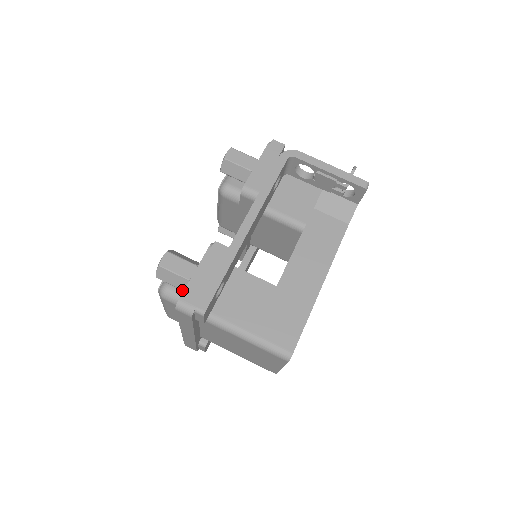
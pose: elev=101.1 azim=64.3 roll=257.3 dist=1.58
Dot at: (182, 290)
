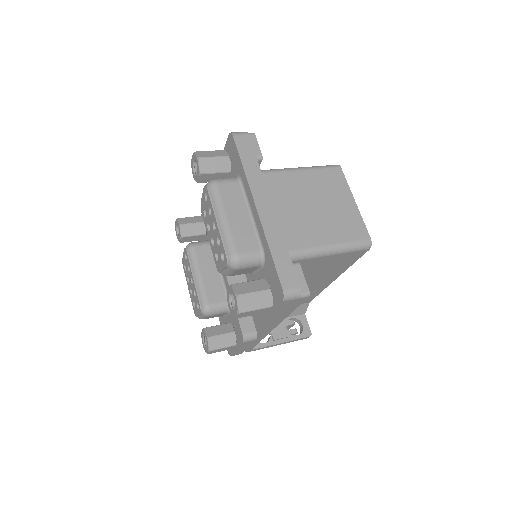
Dot at: (225, 156)
